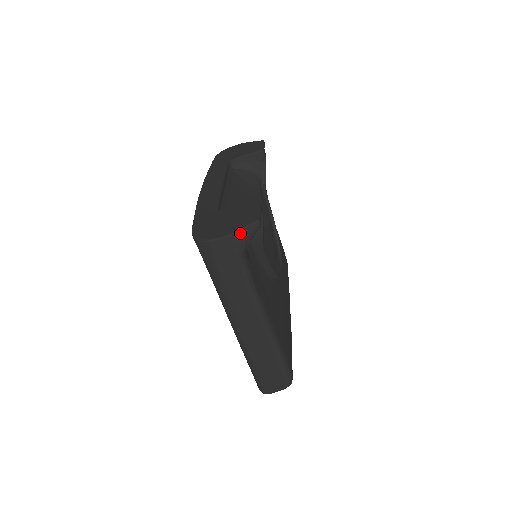
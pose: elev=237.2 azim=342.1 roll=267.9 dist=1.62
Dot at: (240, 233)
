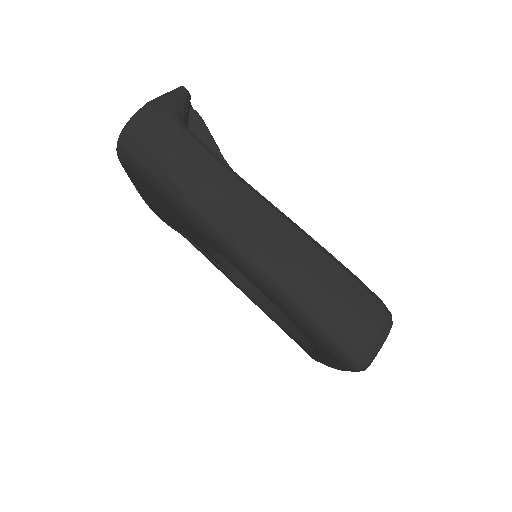
Dot at: (163, 98)
